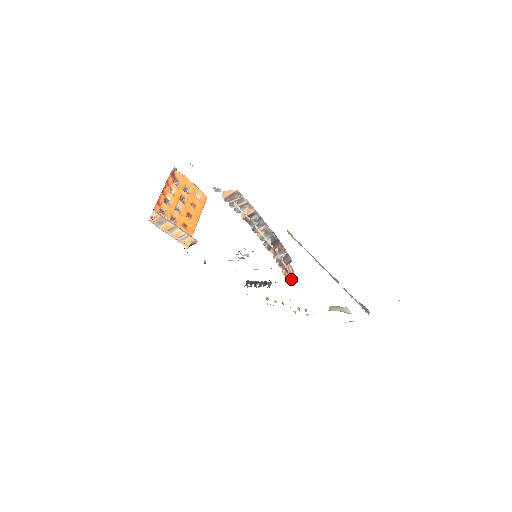
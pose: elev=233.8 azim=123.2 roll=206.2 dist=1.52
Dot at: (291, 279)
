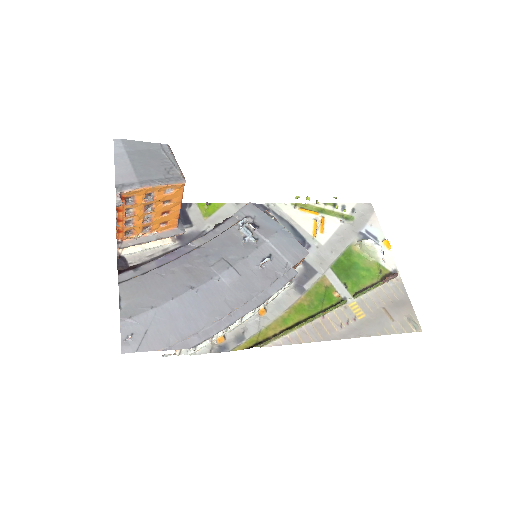
Dot at: occluded
